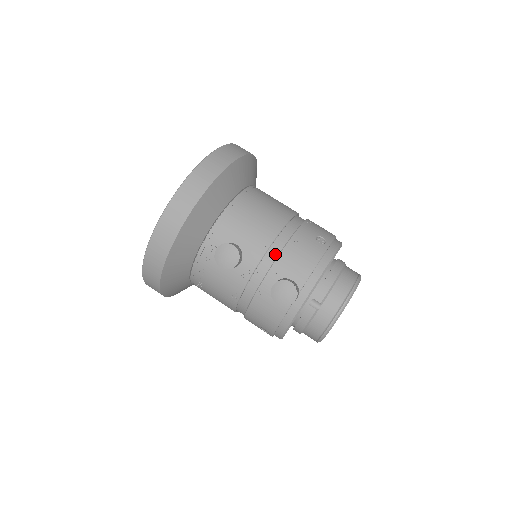
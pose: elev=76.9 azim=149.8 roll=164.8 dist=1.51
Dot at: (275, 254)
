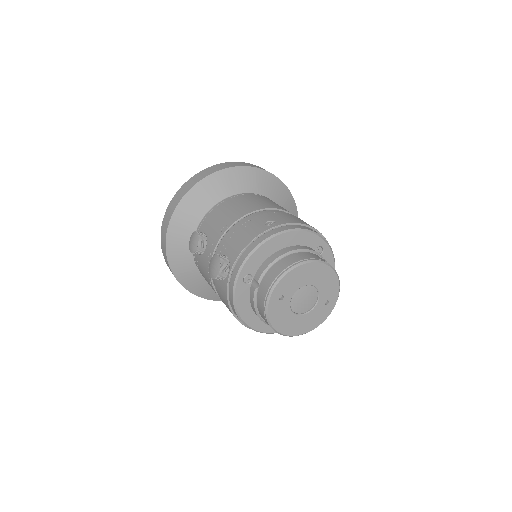
Dot at: (228, 238)
